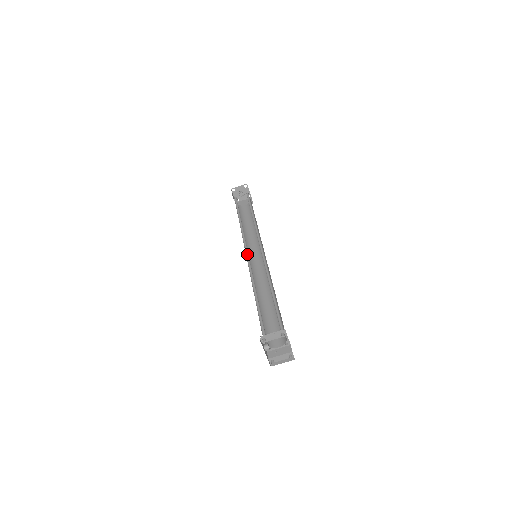
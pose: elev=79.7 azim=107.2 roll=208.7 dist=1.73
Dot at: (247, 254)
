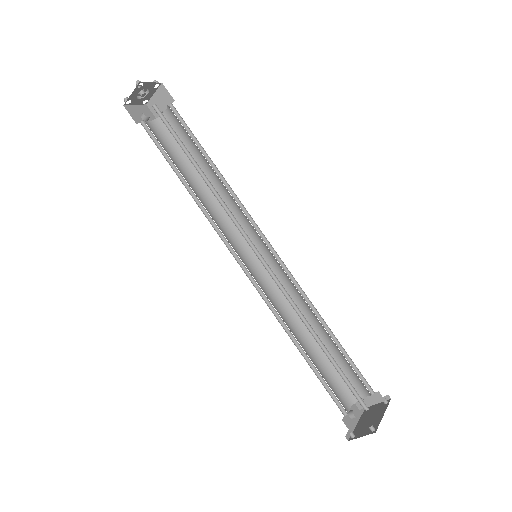
Dot at: (244, 267)
